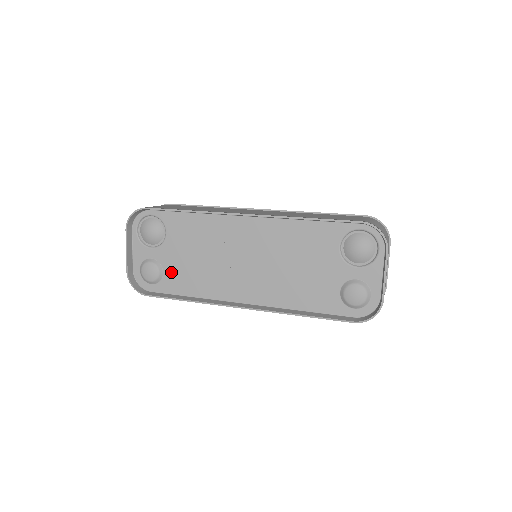
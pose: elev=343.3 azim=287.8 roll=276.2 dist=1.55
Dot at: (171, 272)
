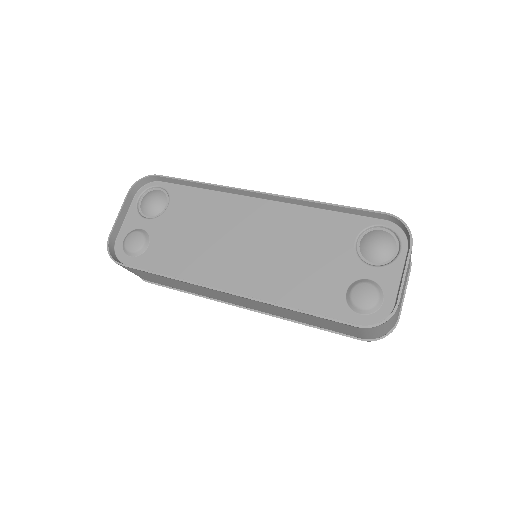
Dot at: (157, 246)
